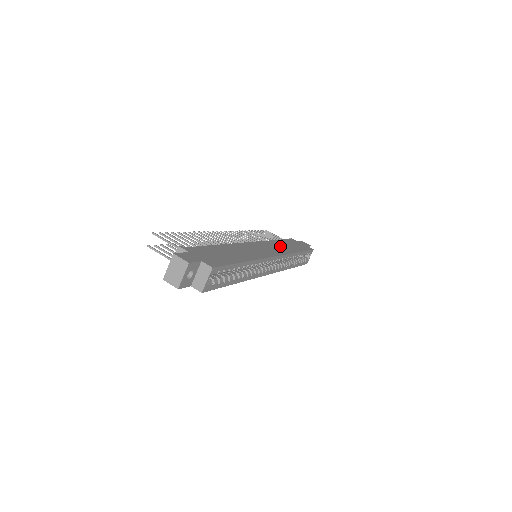
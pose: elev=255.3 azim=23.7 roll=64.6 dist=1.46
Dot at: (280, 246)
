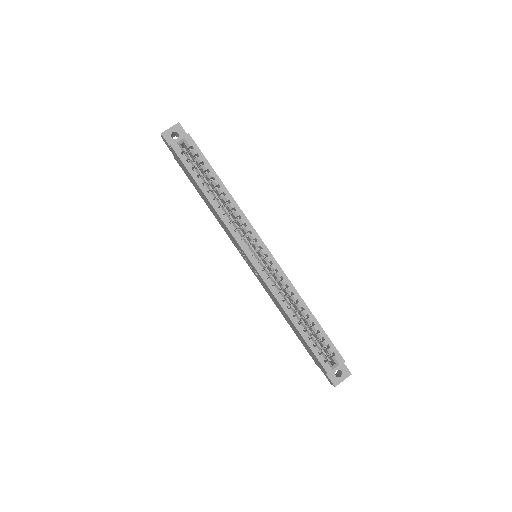
Dot at: occluded
